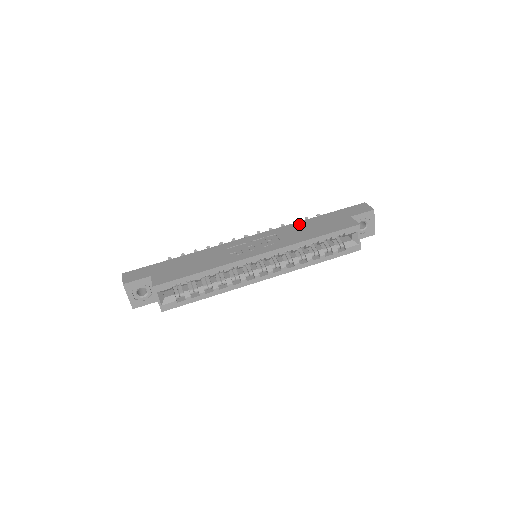
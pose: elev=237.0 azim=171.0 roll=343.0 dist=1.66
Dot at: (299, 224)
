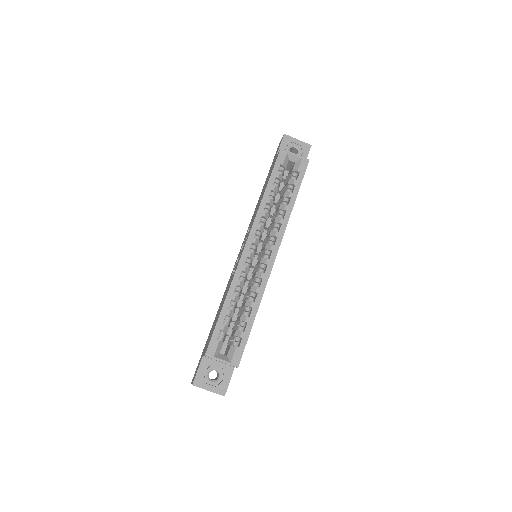
Dot at: occluded
